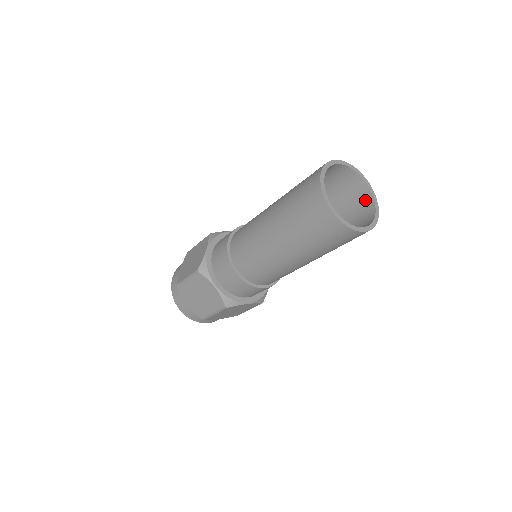
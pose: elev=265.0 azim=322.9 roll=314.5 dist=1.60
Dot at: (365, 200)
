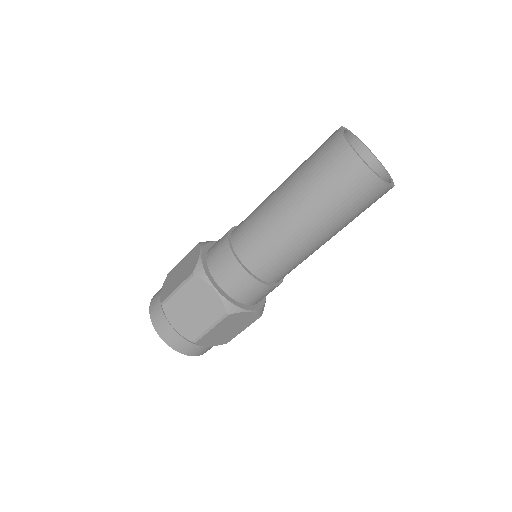
Dot at: occluded
